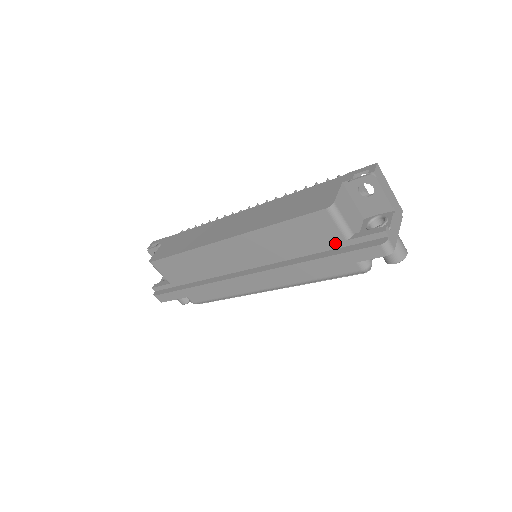
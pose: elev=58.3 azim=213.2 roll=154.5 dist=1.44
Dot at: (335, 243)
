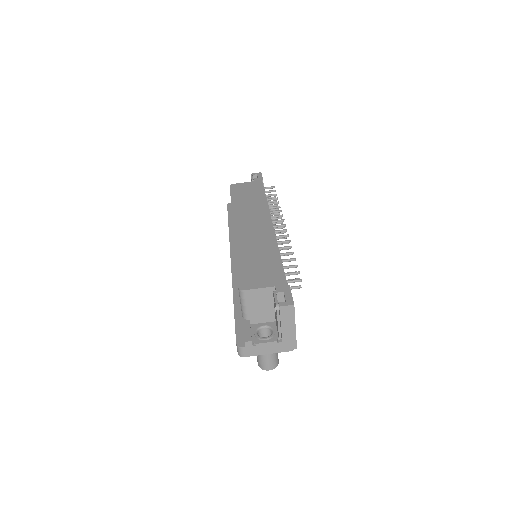
Dot at: occluded
